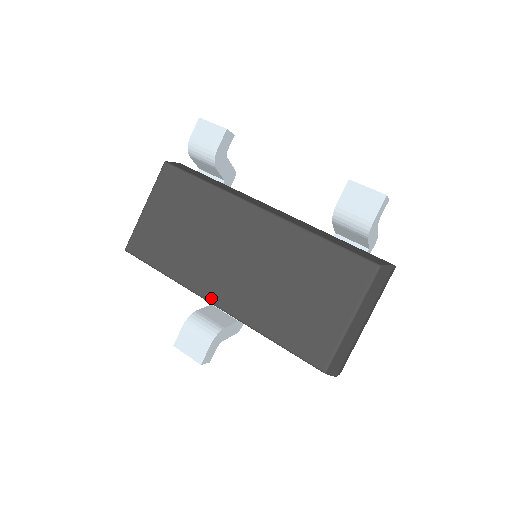
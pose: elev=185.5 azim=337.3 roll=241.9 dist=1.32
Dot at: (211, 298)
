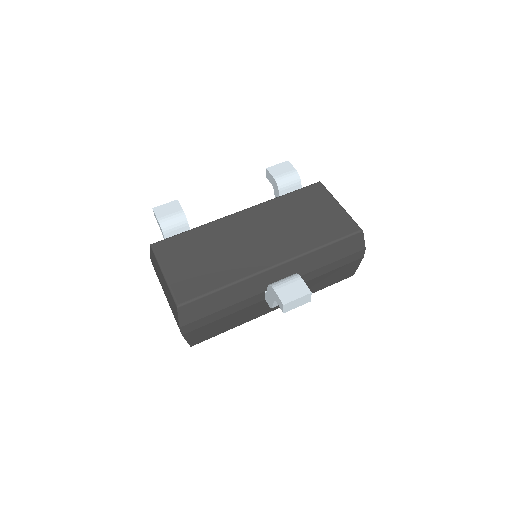
Dot at: (269, 265)
